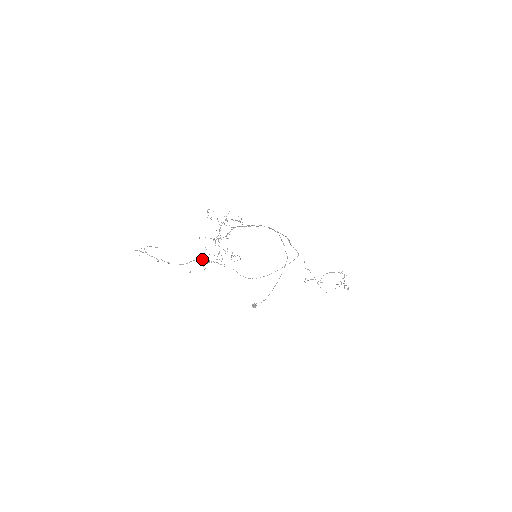
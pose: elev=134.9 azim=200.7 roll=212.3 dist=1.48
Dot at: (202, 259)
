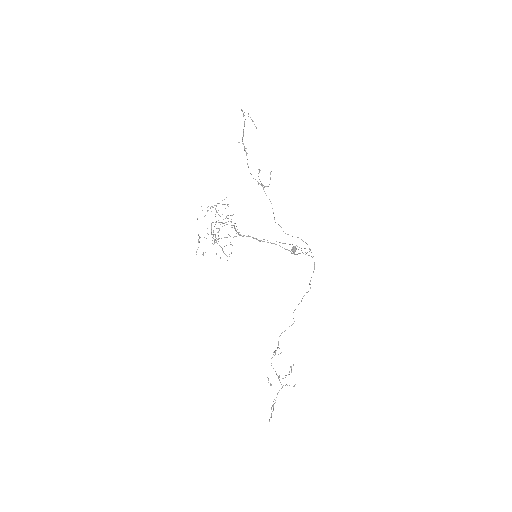
Dot at: (259, 183)
